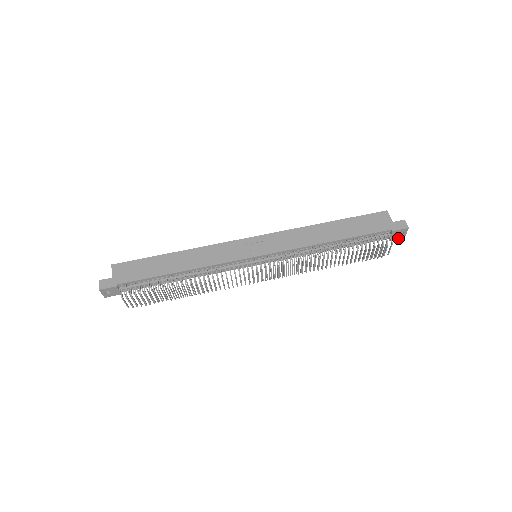
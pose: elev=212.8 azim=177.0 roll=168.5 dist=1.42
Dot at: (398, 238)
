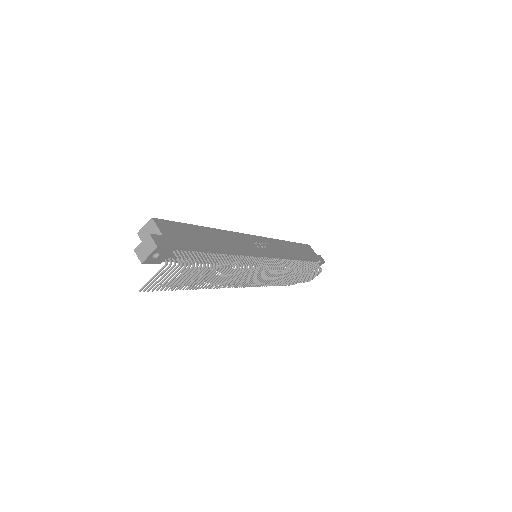
Dot at: (314, 269)
